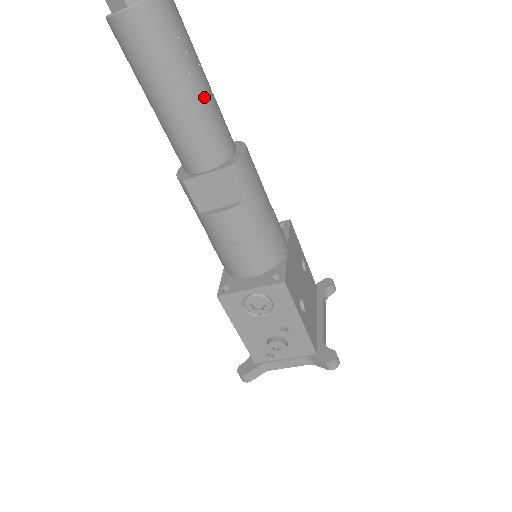
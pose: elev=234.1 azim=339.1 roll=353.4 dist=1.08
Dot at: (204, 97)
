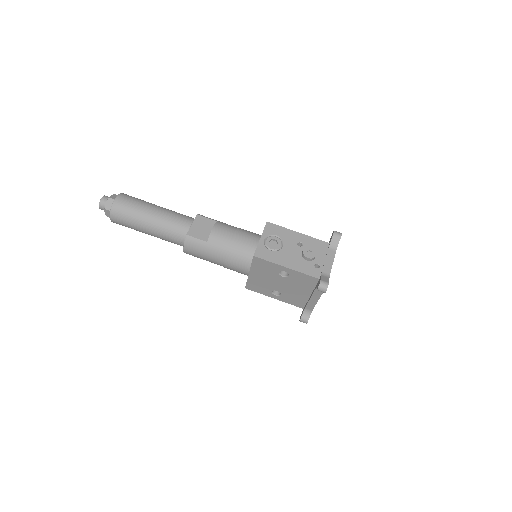
Dot at: (165, 208)
